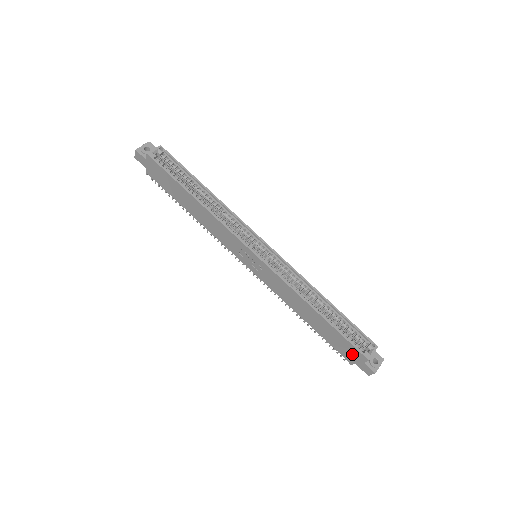
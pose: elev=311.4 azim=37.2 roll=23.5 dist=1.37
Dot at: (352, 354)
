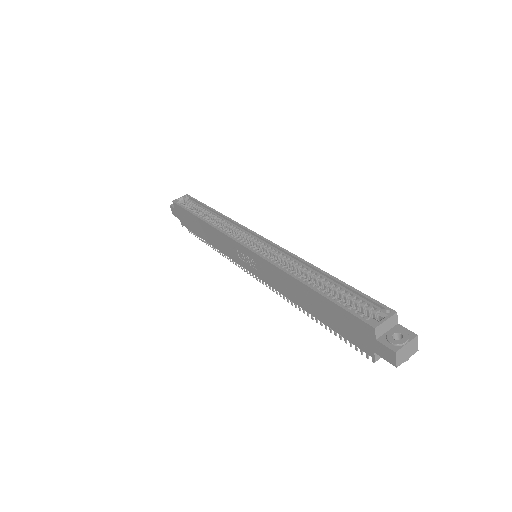
Dot at: (360, 333)
